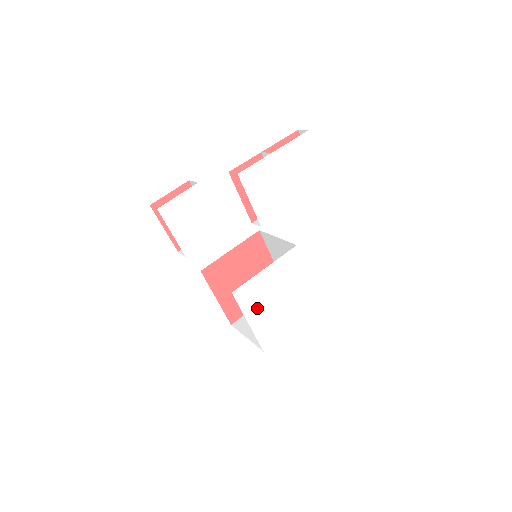
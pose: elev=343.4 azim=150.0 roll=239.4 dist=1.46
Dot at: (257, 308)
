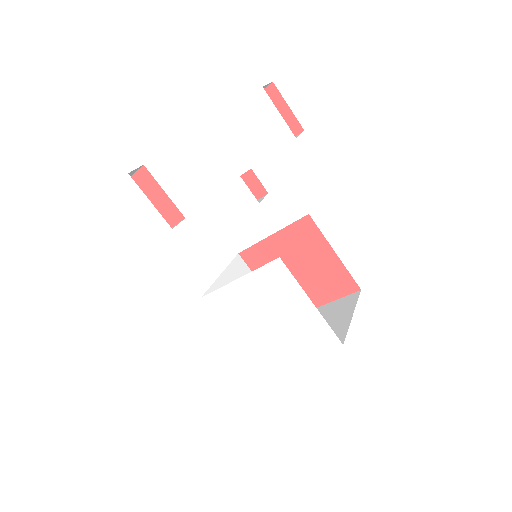
Dot at: (239, 322)
